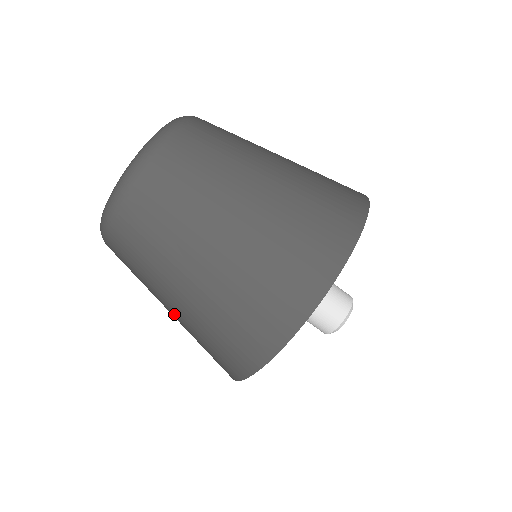
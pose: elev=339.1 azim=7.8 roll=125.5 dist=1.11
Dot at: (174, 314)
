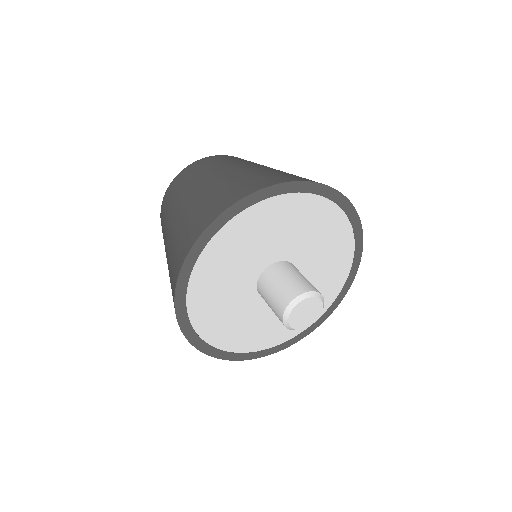
Dot at: occluded
